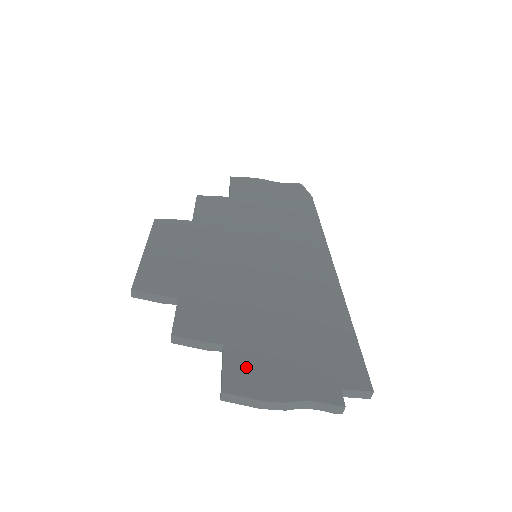
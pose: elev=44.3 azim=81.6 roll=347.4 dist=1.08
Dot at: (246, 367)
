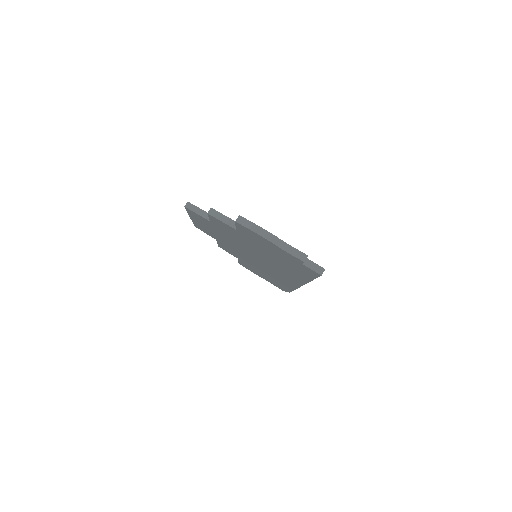
Dot at: occluded
